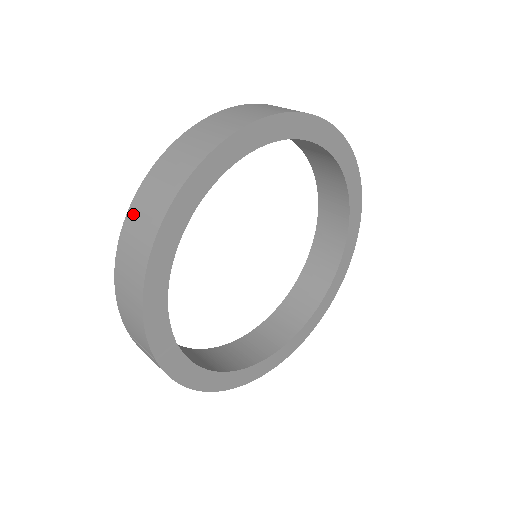
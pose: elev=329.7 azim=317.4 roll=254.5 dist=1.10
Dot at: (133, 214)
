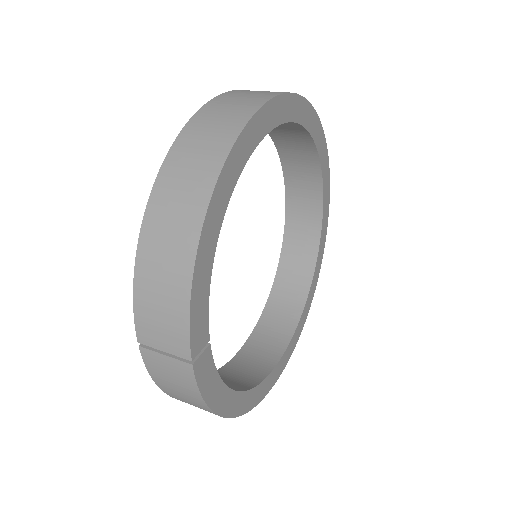
Dot at: (167, 178)
